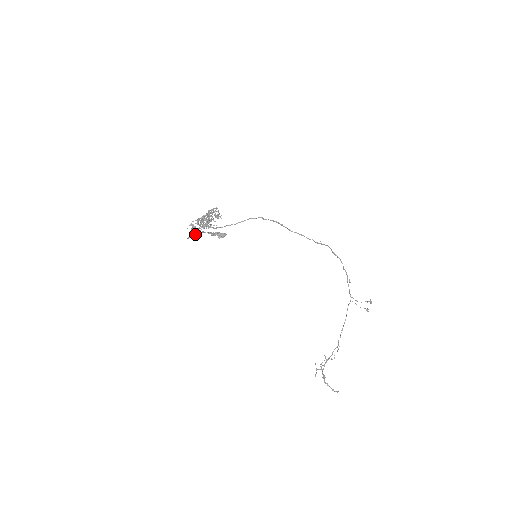
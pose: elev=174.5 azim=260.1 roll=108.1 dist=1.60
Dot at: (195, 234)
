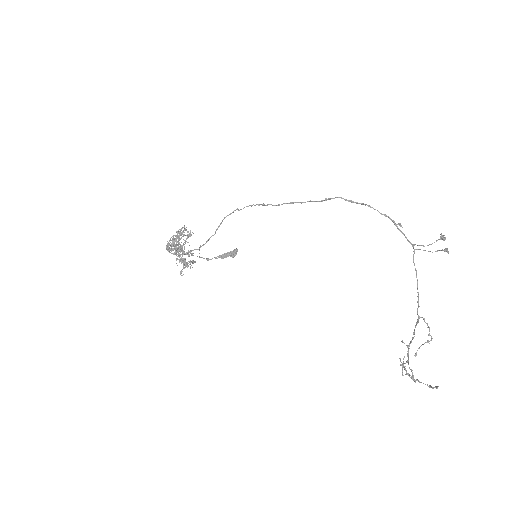
Dot at: occluded
